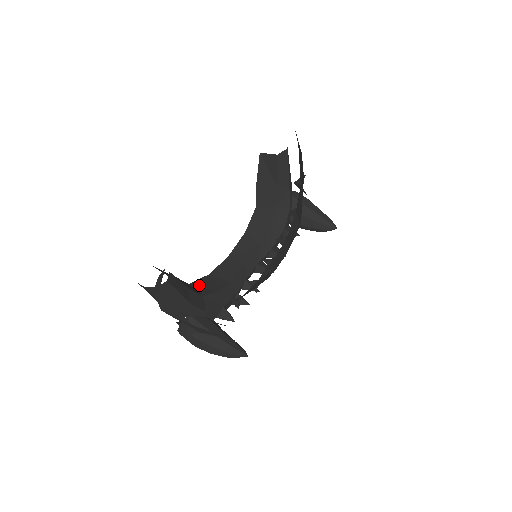
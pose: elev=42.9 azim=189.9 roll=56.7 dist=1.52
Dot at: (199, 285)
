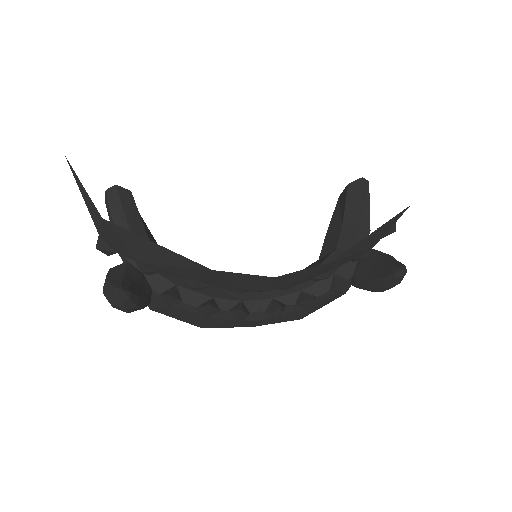
Dot at: occluded
